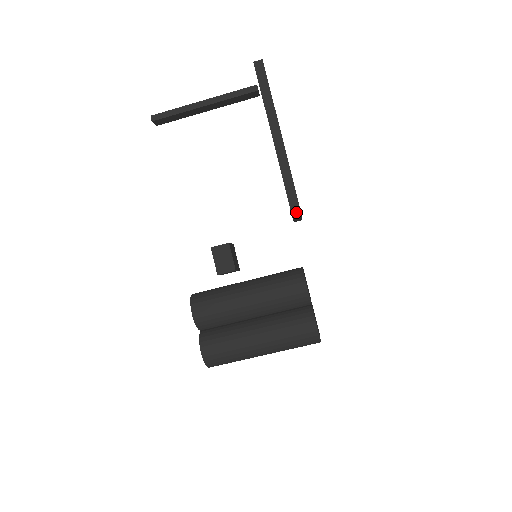
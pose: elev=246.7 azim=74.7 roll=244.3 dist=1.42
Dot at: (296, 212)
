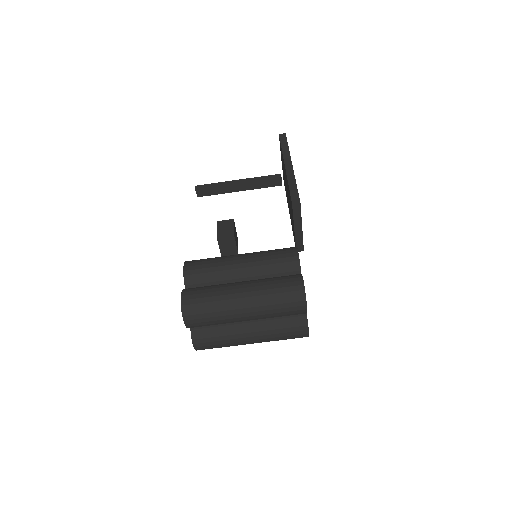
Dot at: (296, 203)
